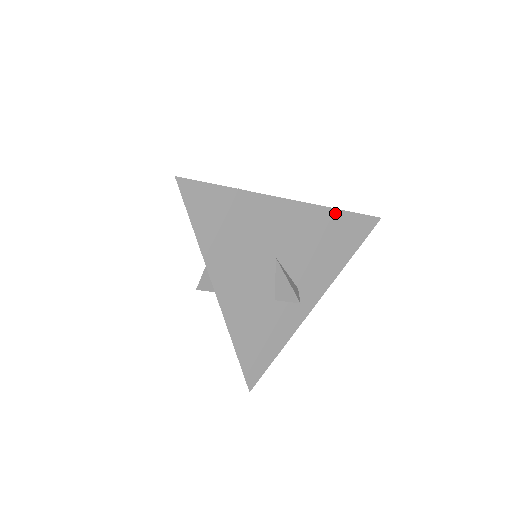
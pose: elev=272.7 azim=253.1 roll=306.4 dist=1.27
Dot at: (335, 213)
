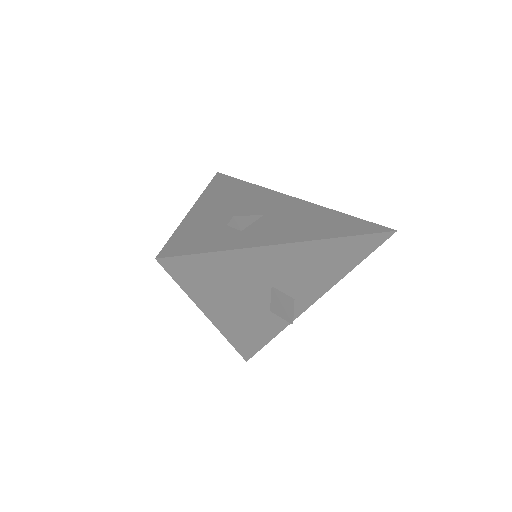
Dot at: (341, 240)
